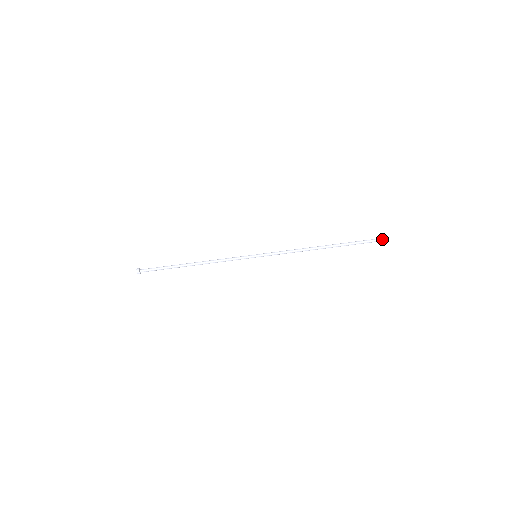
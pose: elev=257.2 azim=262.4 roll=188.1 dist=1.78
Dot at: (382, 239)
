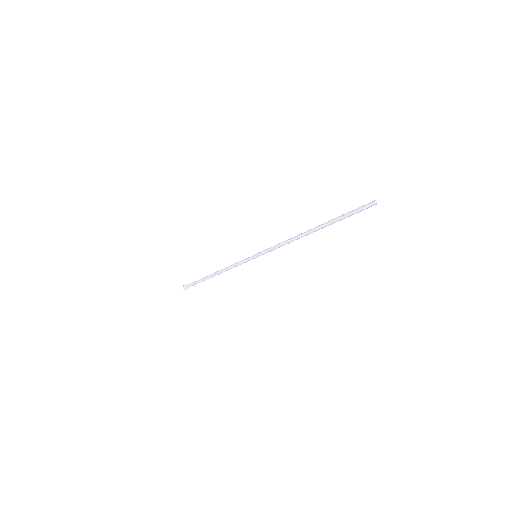
Dot at: occluded
